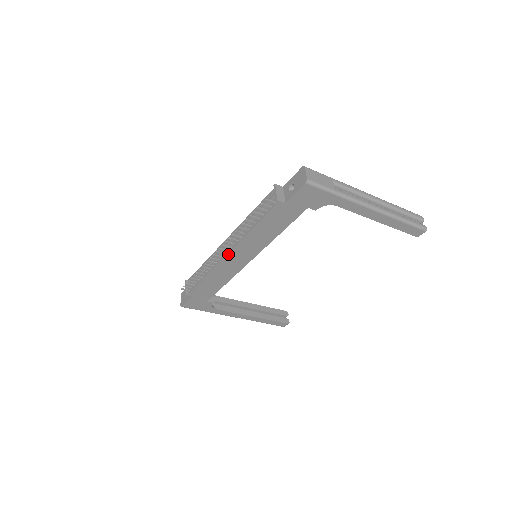
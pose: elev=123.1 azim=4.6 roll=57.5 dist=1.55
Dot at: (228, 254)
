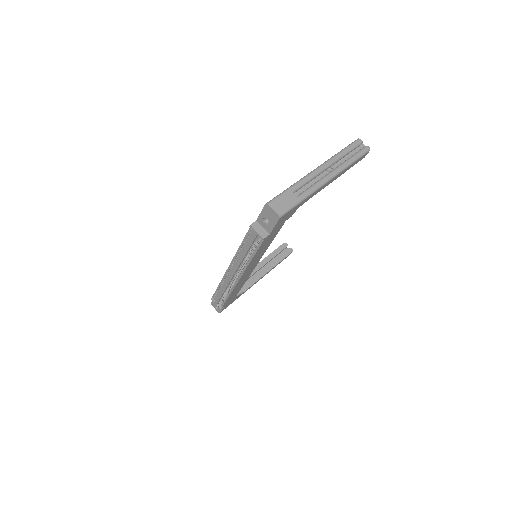
Dot at: (241, 277)
